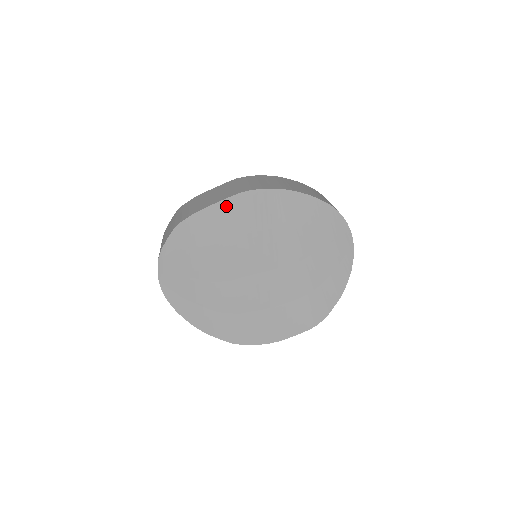
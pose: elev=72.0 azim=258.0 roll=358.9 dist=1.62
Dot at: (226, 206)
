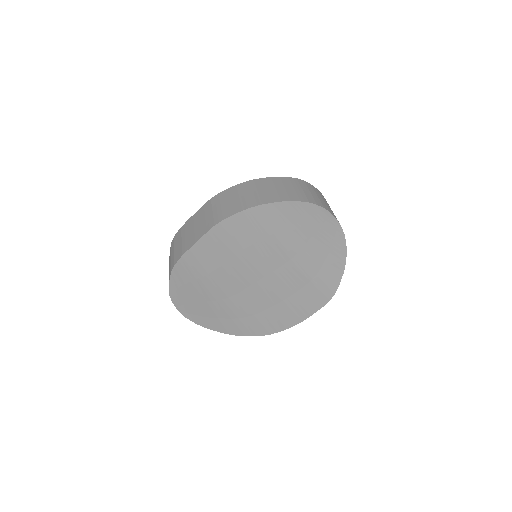
Dot at: (206, 241)
